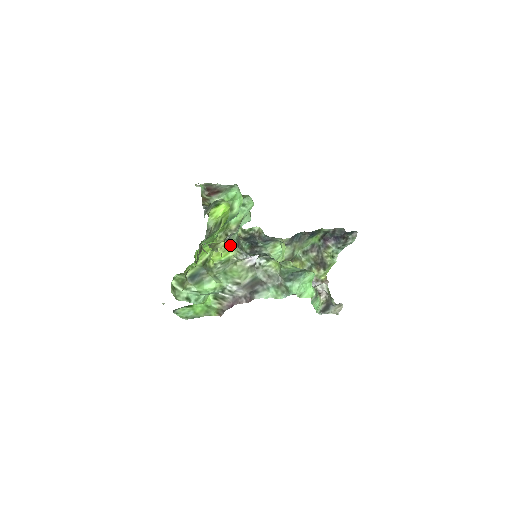
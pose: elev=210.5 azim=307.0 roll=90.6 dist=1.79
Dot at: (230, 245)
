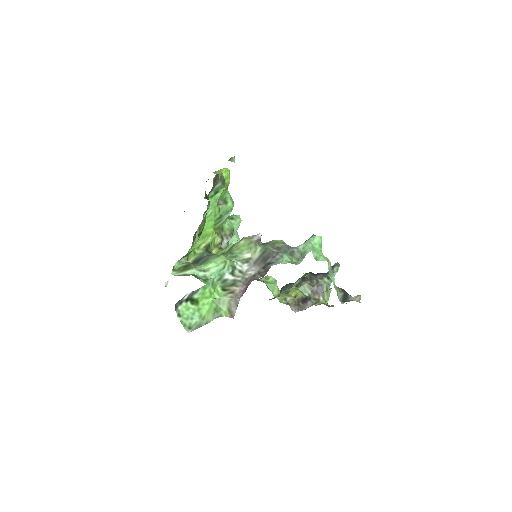
Dot at: occluded
